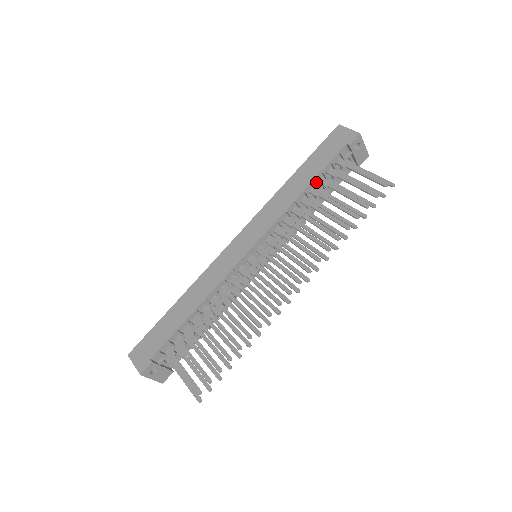
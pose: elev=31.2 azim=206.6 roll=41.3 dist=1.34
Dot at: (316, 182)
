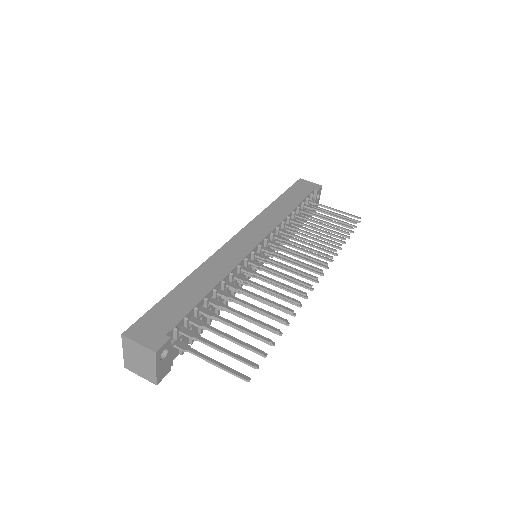
Dot at: occluded
